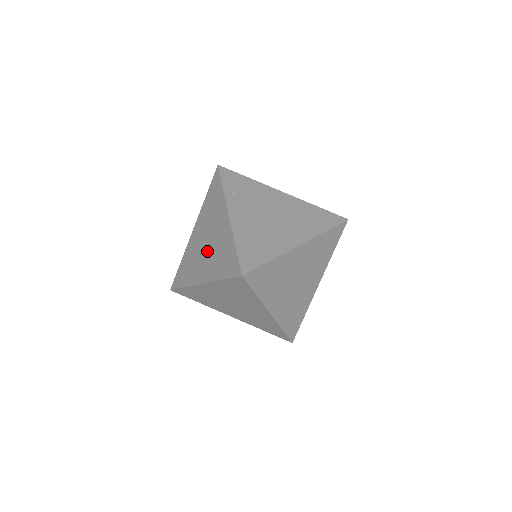
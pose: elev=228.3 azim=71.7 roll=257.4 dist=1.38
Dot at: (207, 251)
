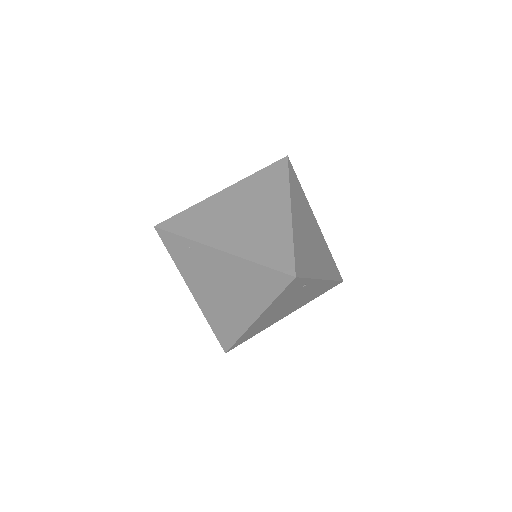
Dot at: occluded
